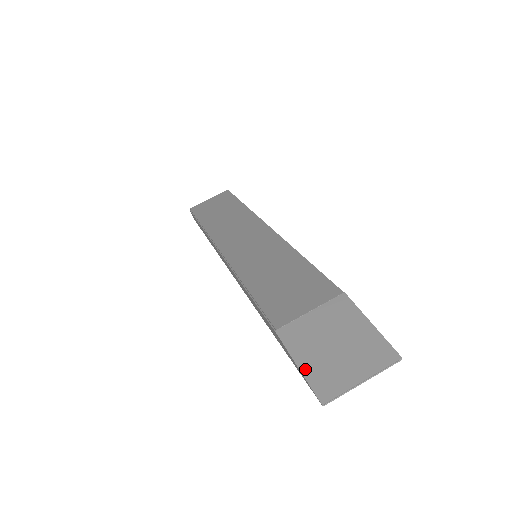
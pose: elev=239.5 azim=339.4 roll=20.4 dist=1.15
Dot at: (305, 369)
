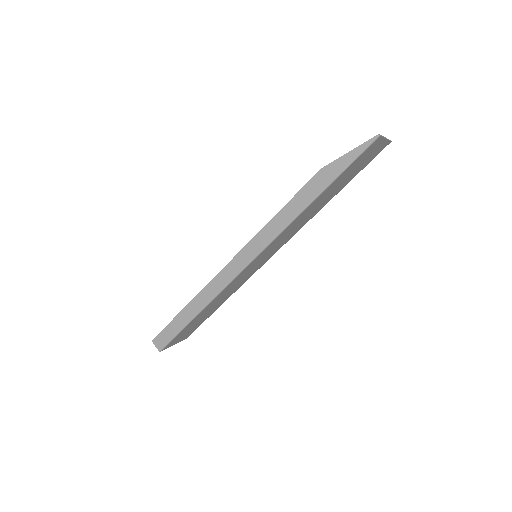
Dot at: (355, 149)
